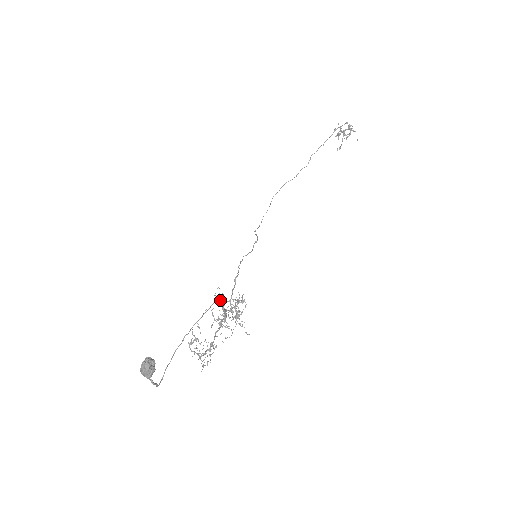
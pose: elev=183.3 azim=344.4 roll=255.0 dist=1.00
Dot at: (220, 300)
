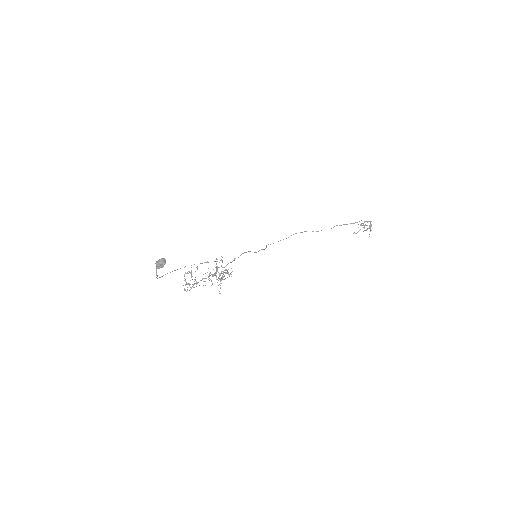
Dot at: occluded
